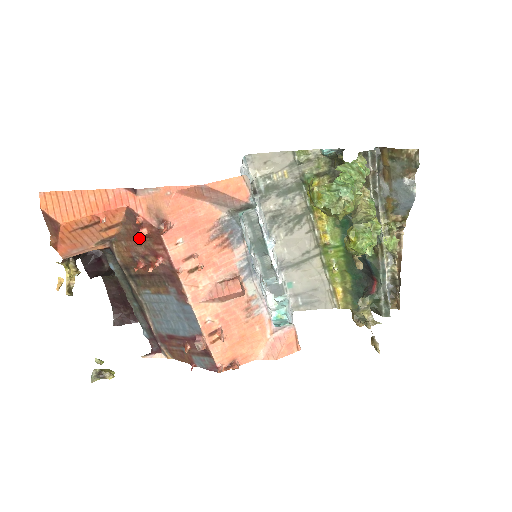
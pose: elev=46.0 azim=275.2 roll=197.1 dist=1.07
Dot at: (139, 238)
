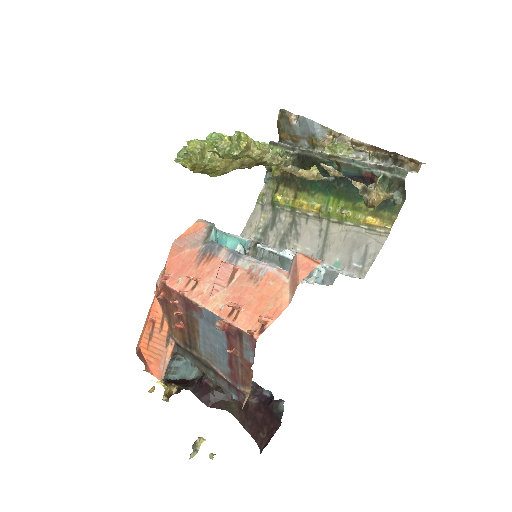
Dot at: (169, 308)
